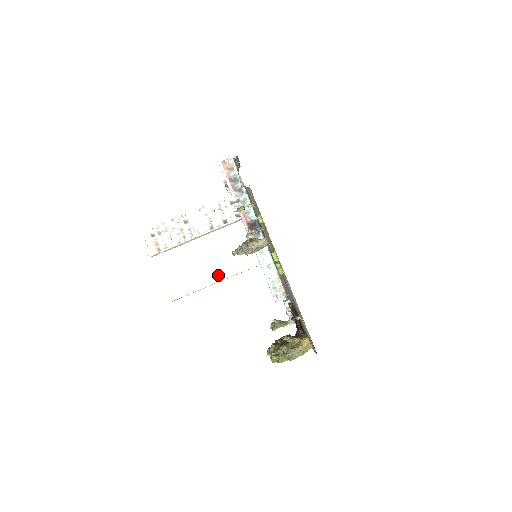
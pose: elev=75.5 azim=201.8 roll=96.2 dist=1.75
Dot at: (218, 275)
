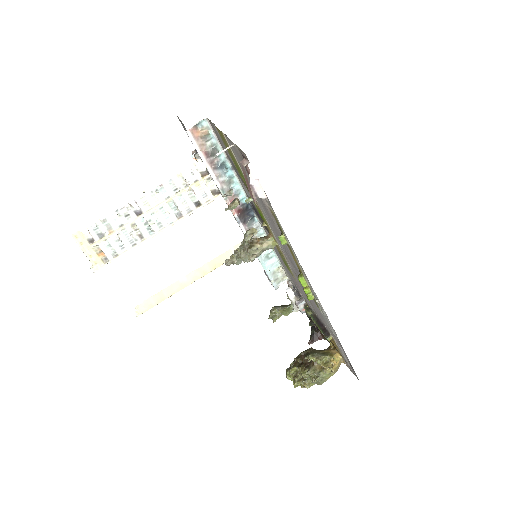
Dot at: (195, 271)
